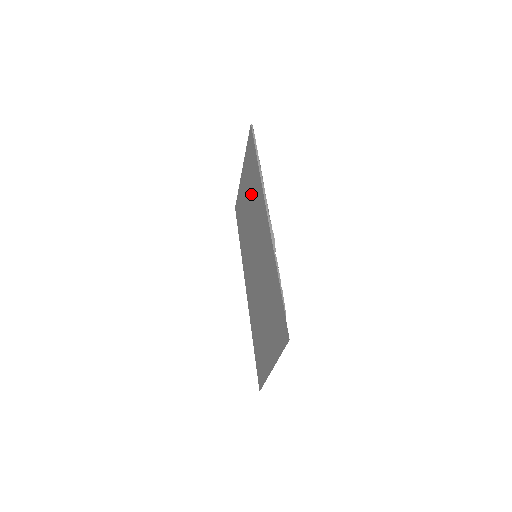
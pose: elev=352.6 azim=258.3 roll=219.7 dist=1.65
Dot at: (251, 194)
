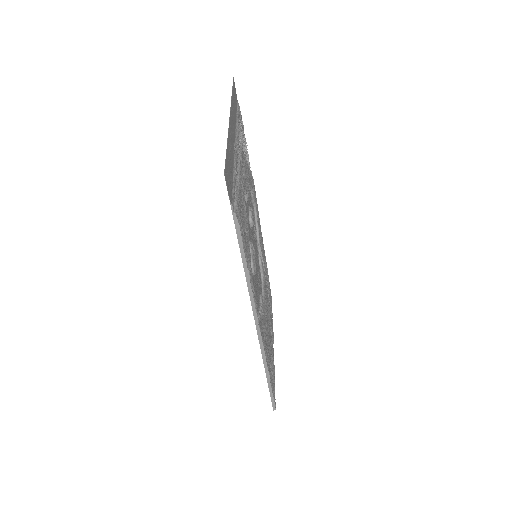
Dot at: occluded
